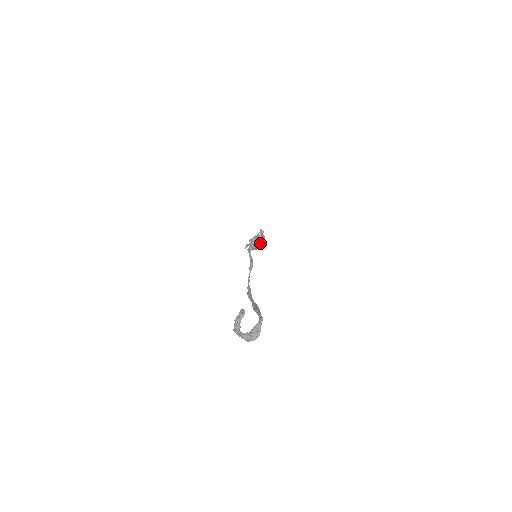
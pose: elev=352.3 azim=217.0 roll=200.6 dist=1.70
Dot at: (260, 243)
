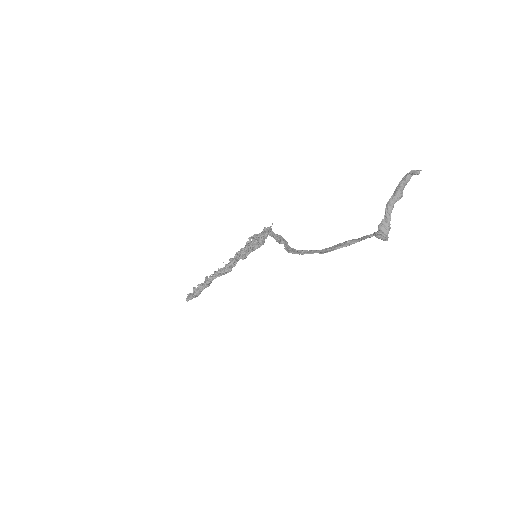
Dot at: (232, 266)
